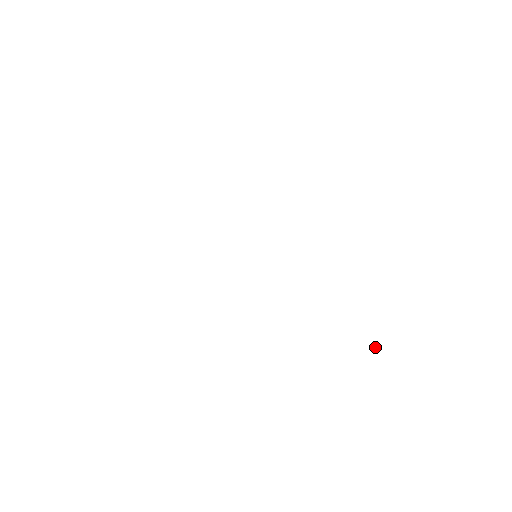
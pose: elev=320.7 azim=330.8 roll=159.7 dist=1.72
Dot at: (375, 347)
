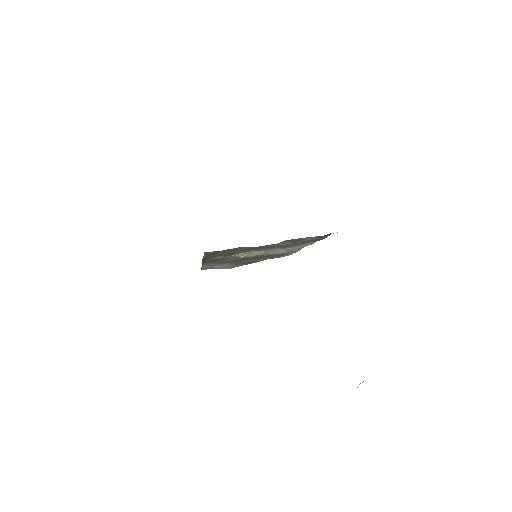
Dot at: occluded
